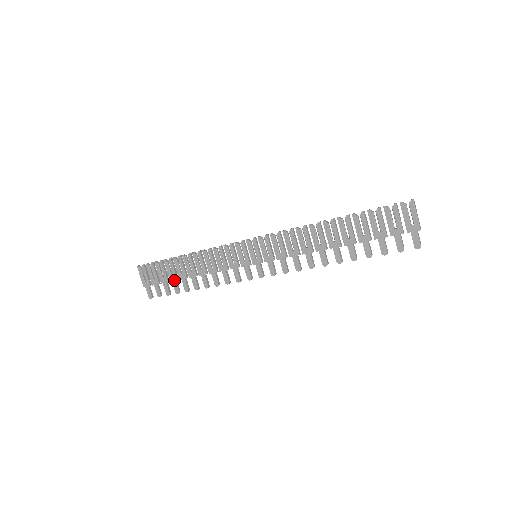
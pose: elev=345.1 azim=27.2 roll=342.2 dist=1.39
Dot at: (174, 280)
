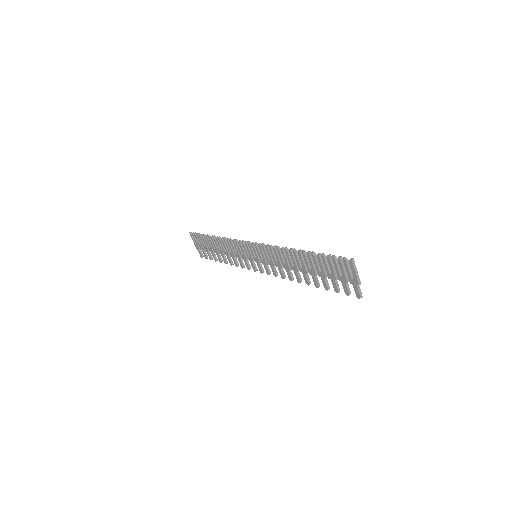
Dot at: (212, 251)
